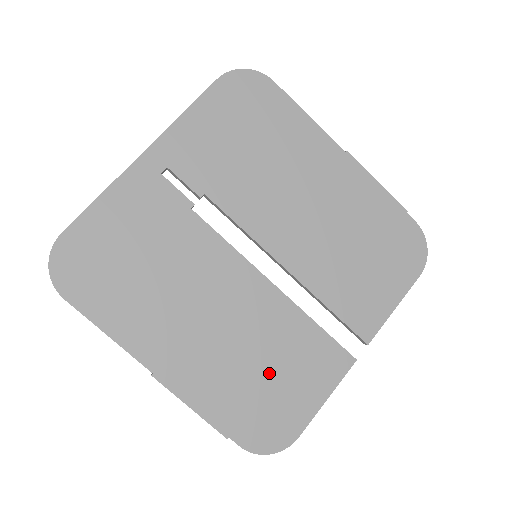
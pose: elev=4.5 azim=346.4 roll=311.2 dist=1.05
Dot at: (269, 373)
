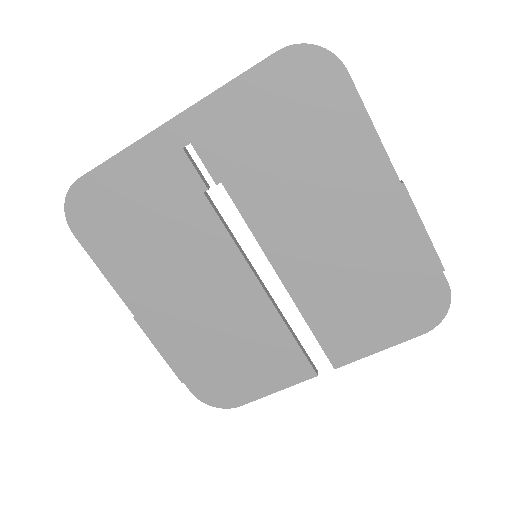
Dot at: (232, 354)
